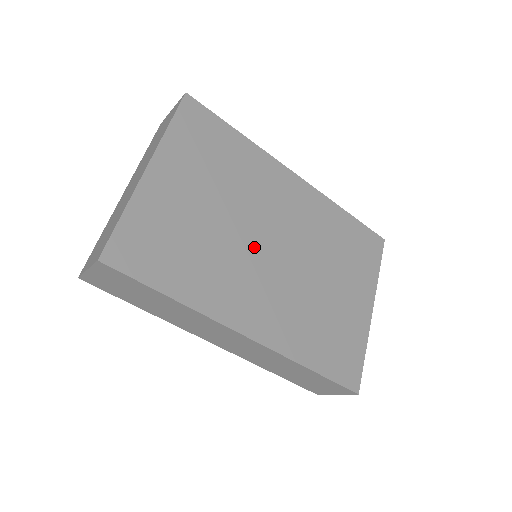
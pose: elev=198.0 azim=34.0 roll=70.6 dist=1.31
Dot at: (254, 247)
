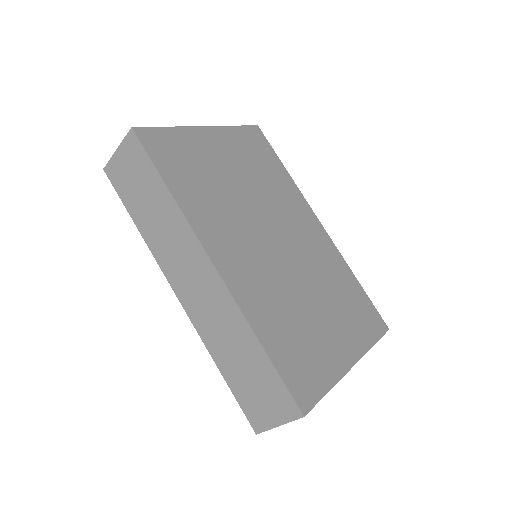
Dot at: (258, 225)
